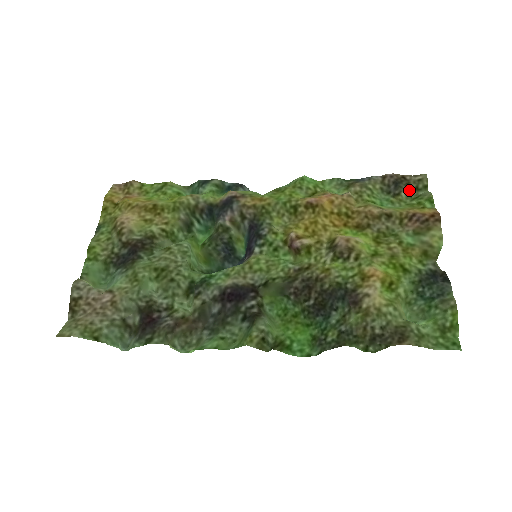
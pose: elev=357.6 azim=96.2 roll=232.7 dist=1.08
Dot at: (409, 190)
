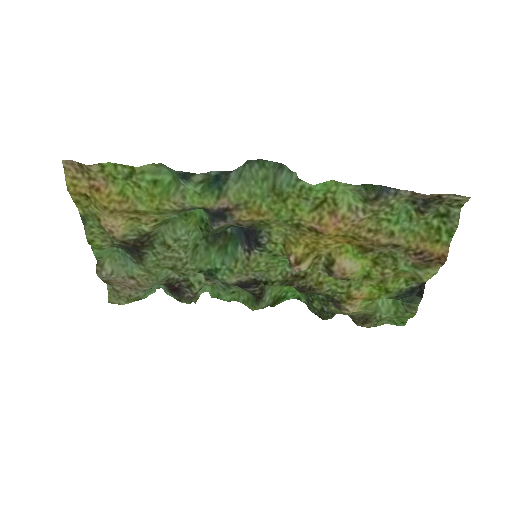
Dot at: (439, 206)
